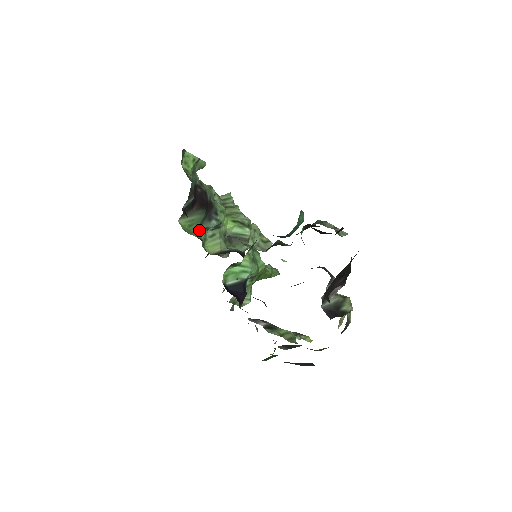
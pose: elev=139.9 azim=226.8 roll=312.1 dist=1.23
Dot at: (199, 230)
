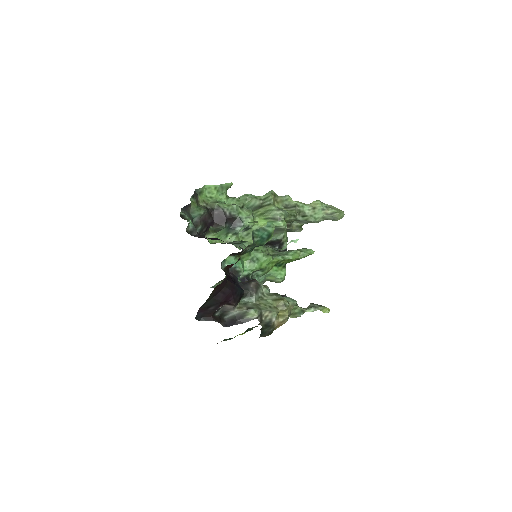
Dot at: (228, 237)
